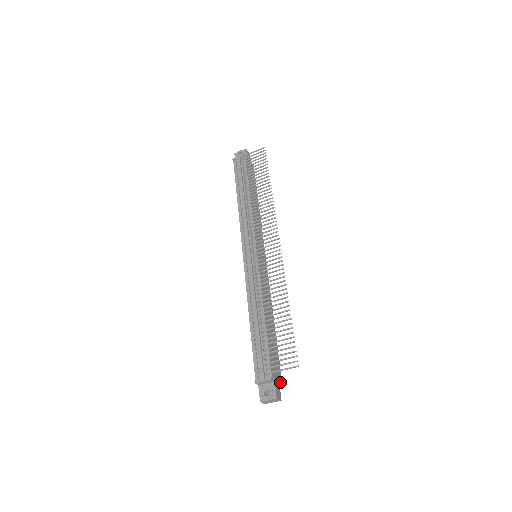
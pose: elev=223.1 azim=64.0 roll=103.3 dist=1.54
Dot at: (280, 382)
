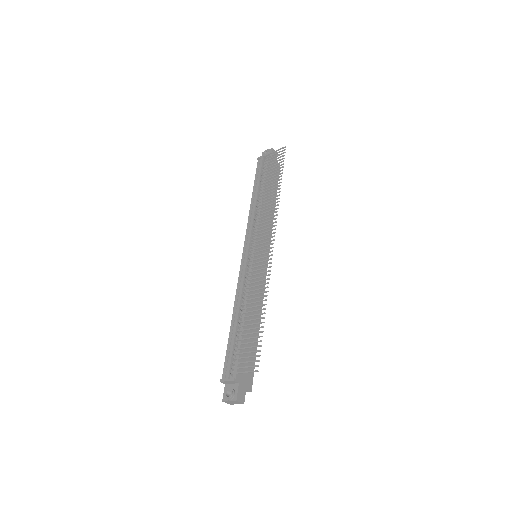
Dot at: (249, 385)
